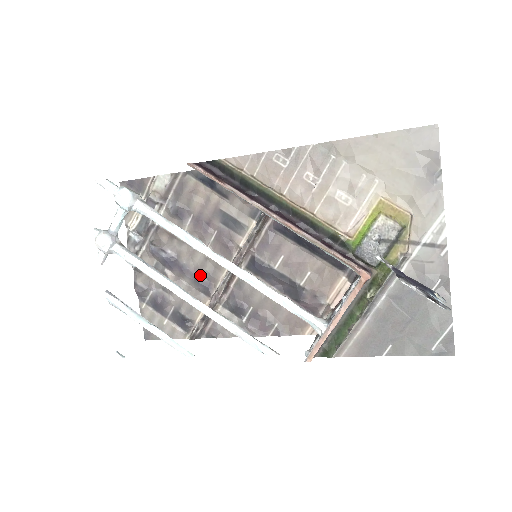
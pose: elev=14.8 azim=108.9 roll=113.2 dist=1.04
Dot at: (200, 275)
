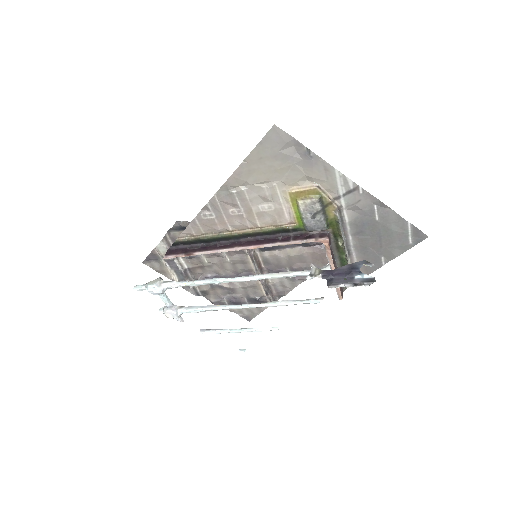
Dot at: (240, 273)
